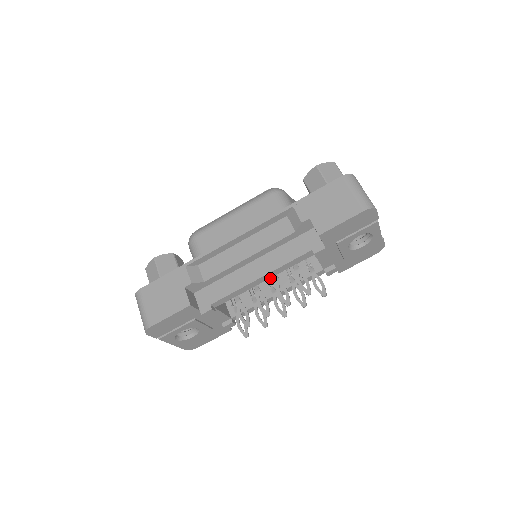
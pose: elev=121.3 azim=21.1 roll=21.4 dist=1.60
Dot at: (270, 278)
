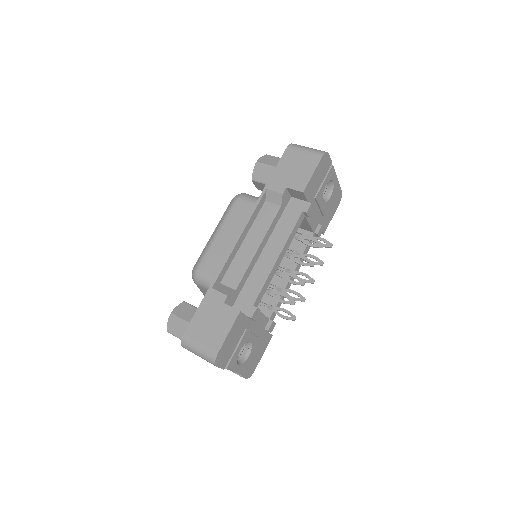
Dot at: (279, 265)
